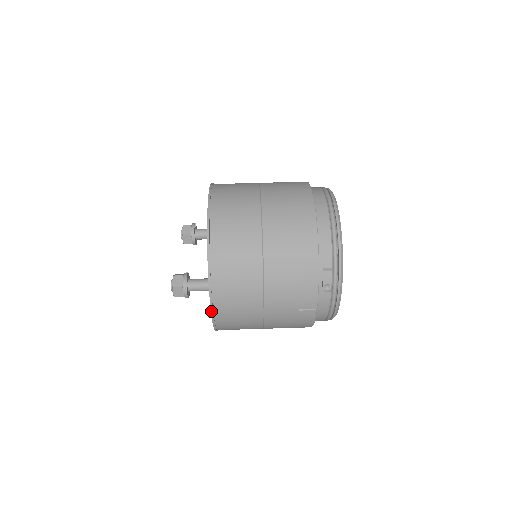
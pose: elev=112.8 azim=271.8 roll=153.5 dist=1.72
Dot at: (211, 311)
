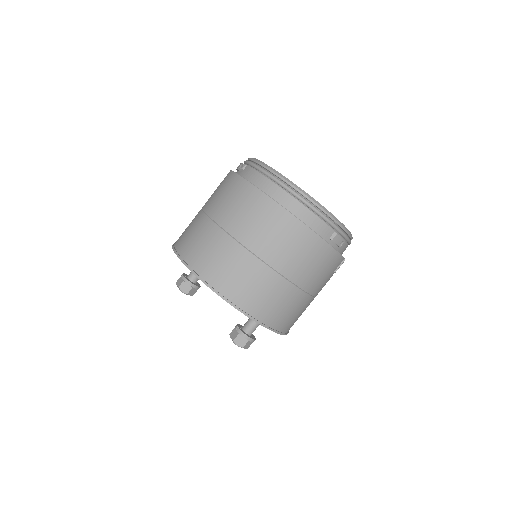
Dot at: occluded
